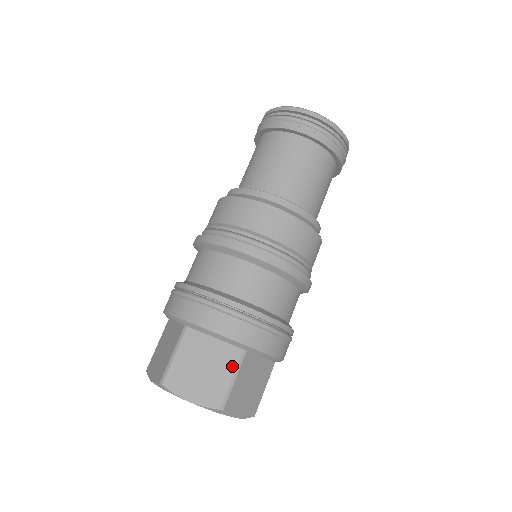
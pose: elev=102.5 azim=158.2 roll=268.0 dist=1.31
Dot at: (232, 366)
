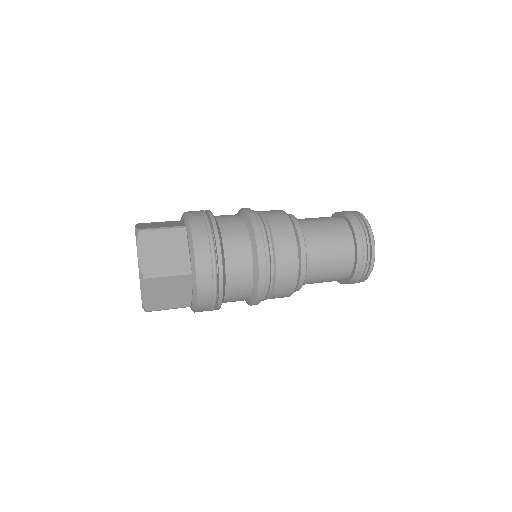
Dot at: (171, 226)
